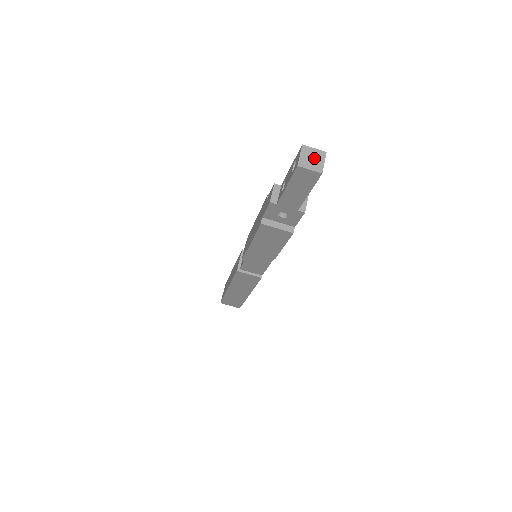
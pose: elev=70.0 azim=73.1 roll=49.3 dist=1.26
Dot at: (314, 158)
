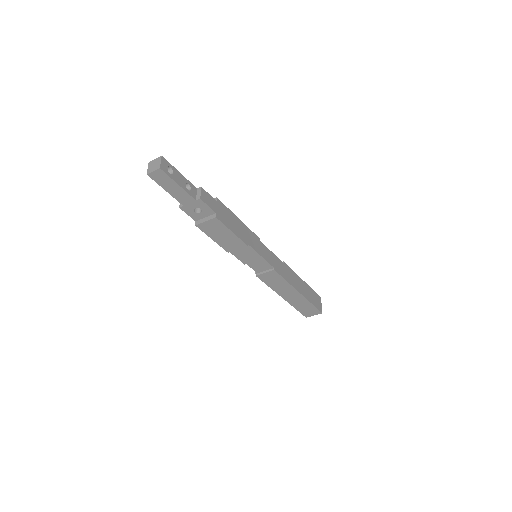
Dot at: (155, 164)
